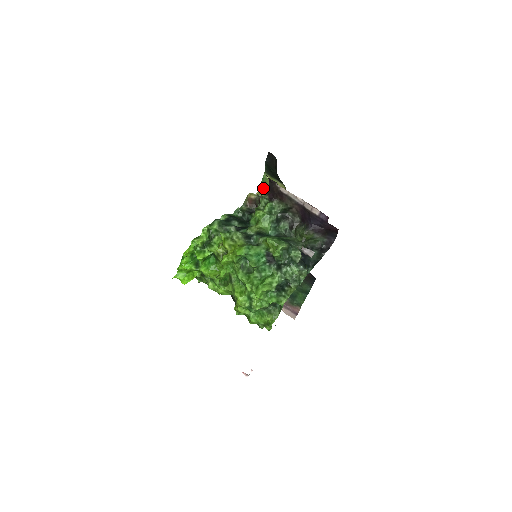
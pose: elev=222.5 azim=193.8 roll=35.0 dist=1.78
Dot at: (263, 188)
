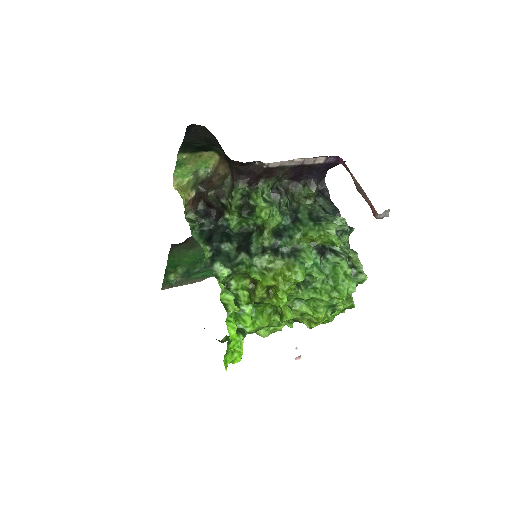
Dot at: (180, 173)
